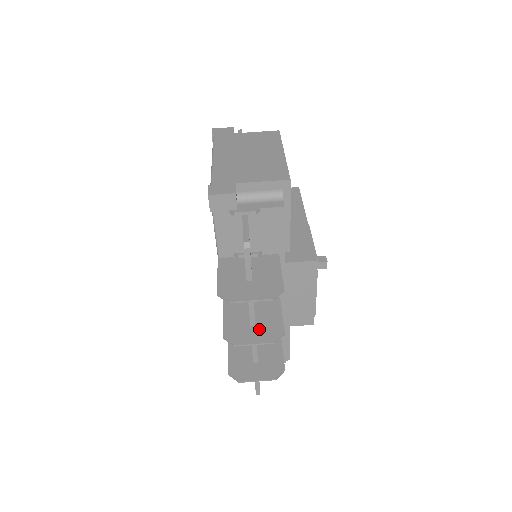
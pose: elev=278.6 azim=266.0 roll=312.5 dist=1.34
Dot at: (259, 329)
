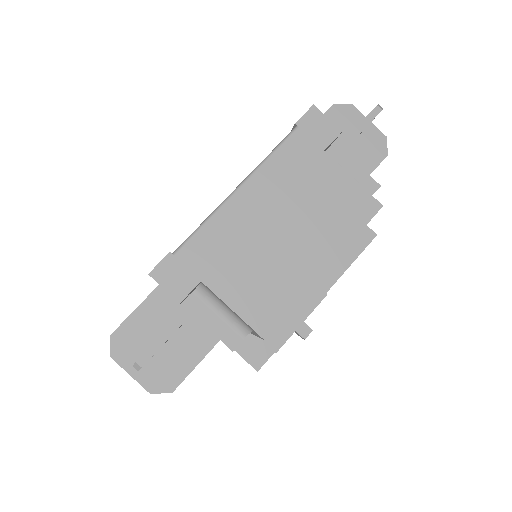
Dot at: occluded
